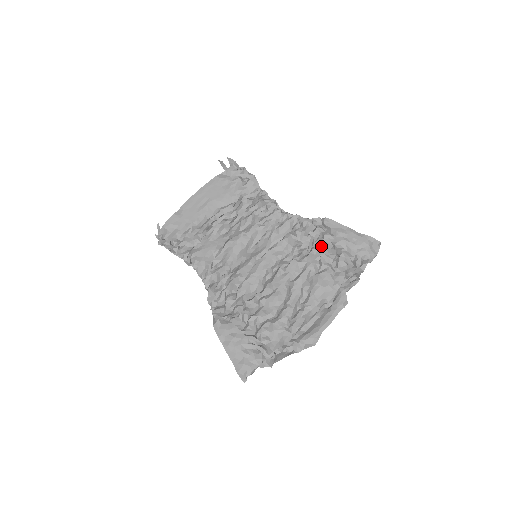
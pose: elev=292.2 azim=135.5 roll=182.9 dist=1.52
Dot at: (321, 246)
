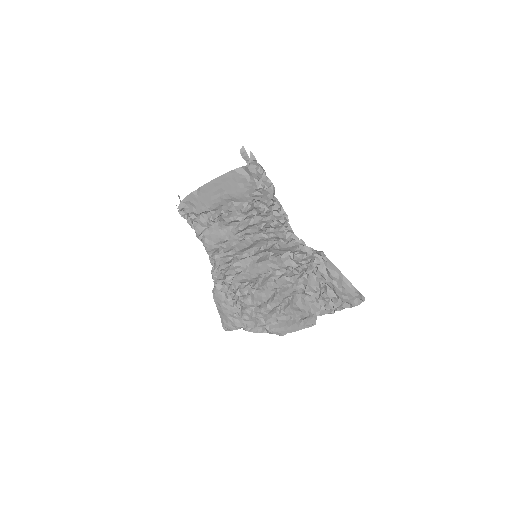
Dot at: (311, 278)
